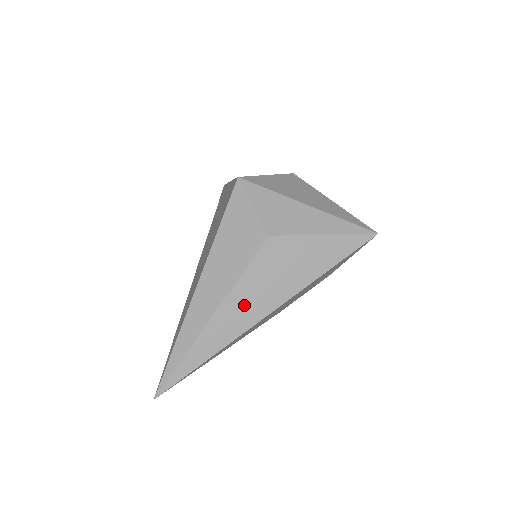
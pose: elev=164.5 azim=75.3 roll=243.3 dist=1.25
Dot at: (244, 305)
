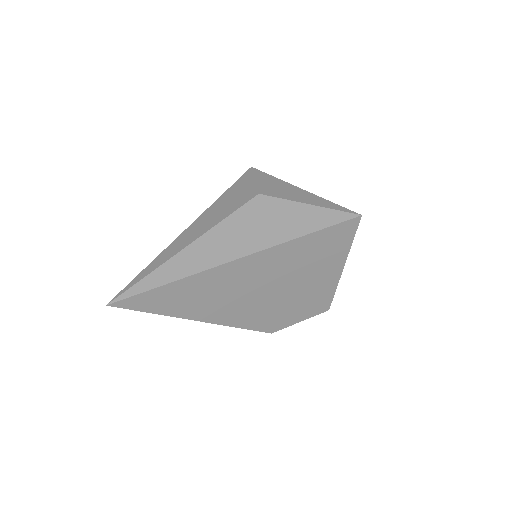
Dot at: (219, 244)
